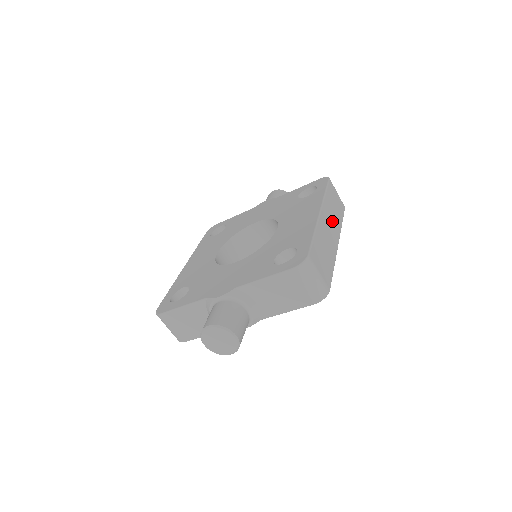
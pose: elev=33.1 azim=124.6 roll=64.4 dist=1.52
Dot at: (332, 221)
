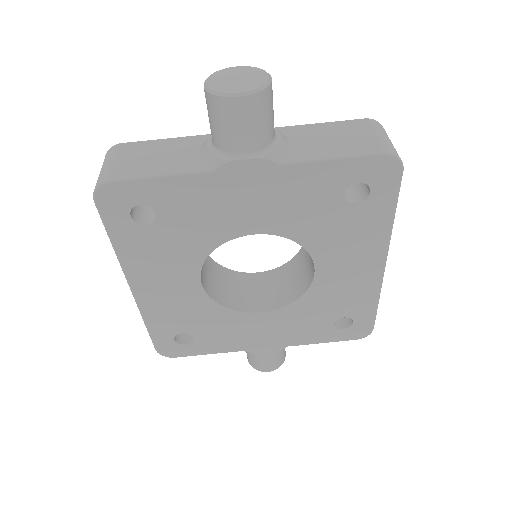
Dot at: occluded
